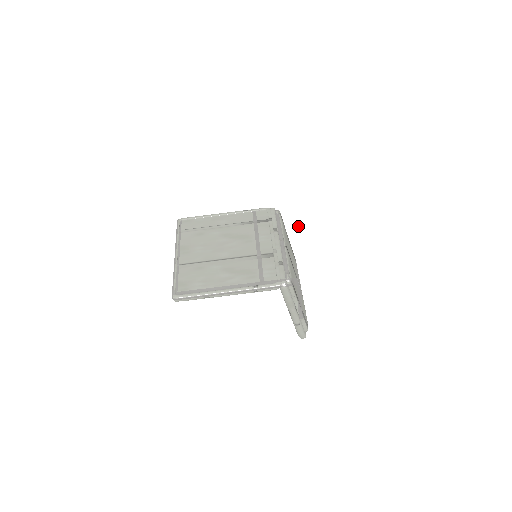
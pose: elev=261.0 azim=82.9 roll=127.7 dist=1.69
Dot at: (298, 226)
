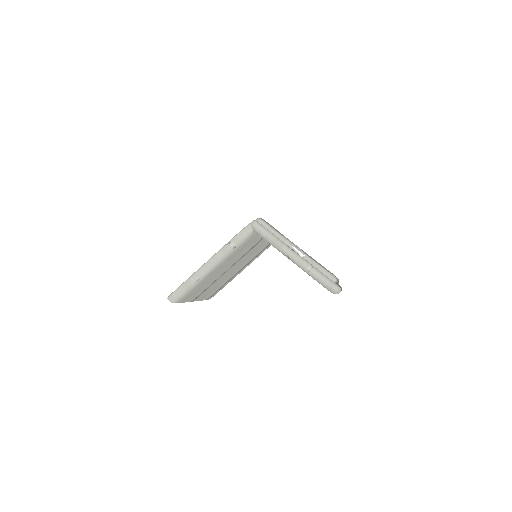
Dot at: (214, 153)
